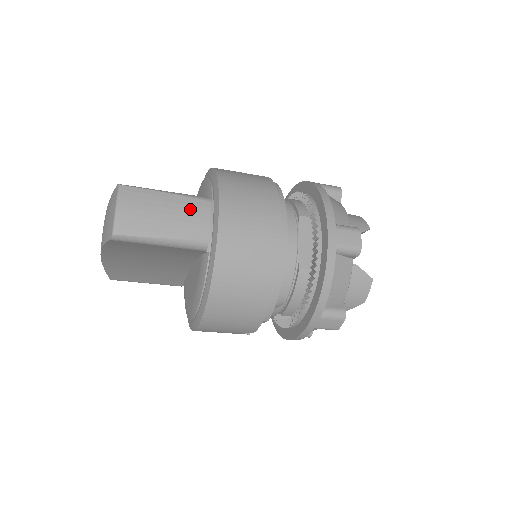
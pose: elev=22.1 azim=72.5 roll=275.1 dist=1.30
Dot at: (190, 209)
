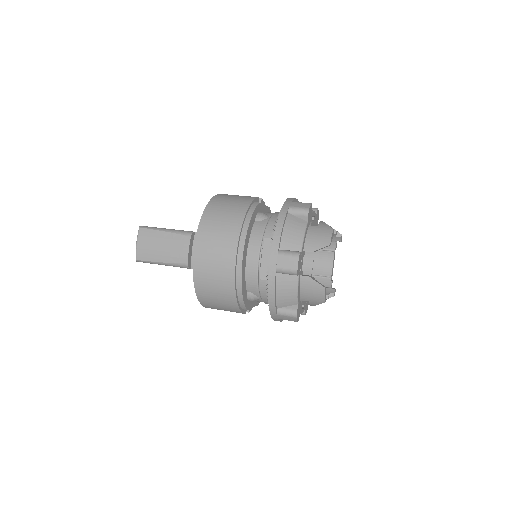
Dot at: (177, 243)
